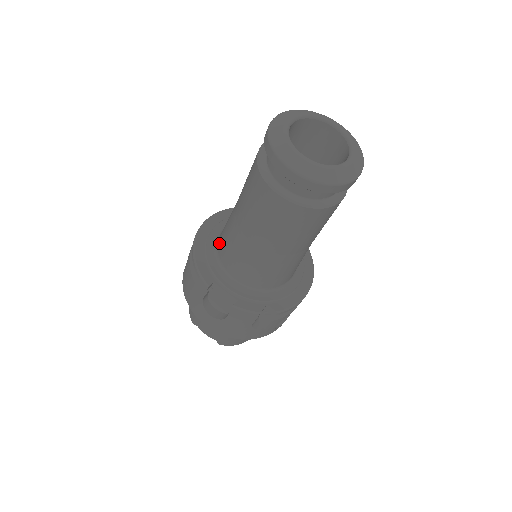
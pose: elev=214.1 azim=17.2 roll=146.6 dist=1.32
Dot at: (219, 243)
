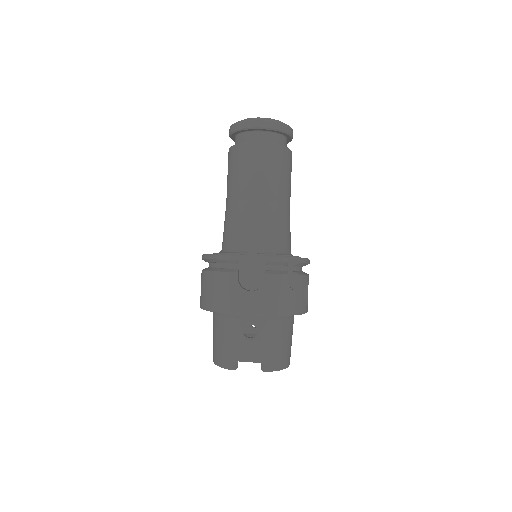
Dot at: (226, 243)
